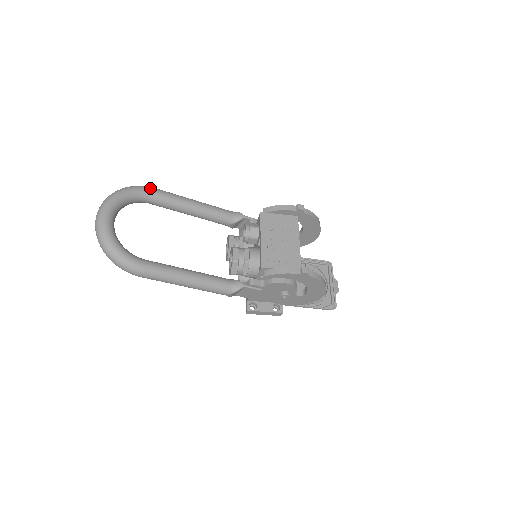
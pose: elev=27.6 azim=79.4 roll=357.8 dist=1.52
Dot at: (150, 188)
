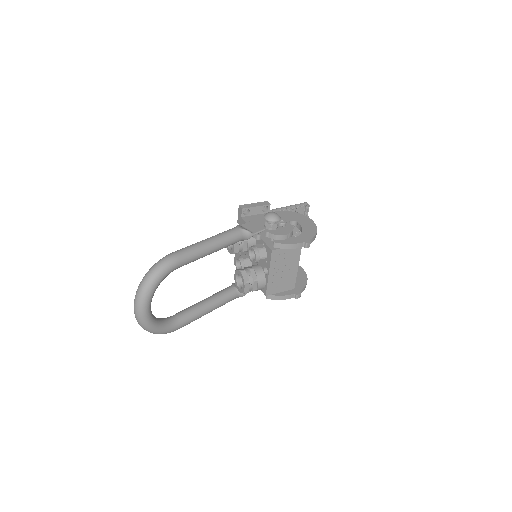
Dot at: (176, 264)
